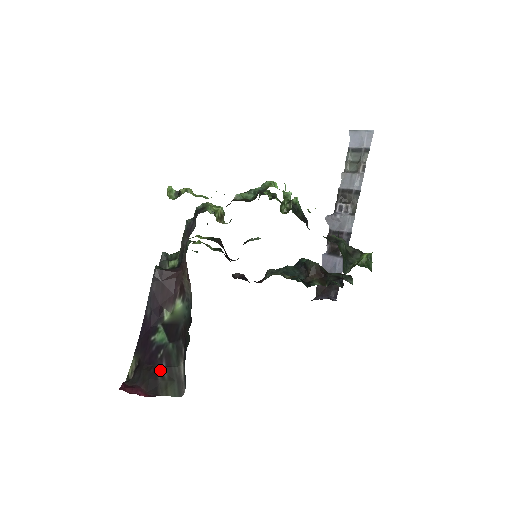
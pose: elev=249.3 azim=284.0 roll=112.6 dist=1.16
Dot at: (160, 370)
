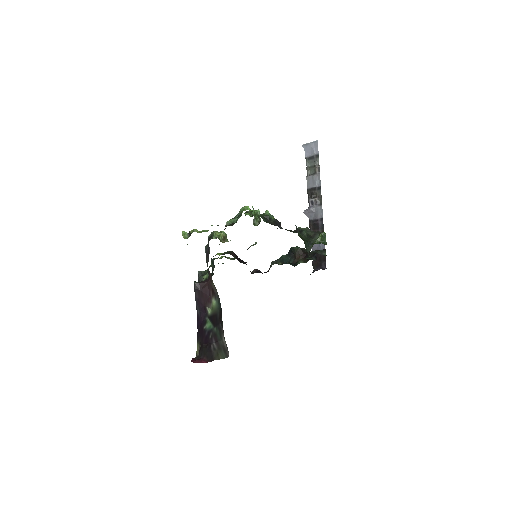
Dot at: (212, 345)
